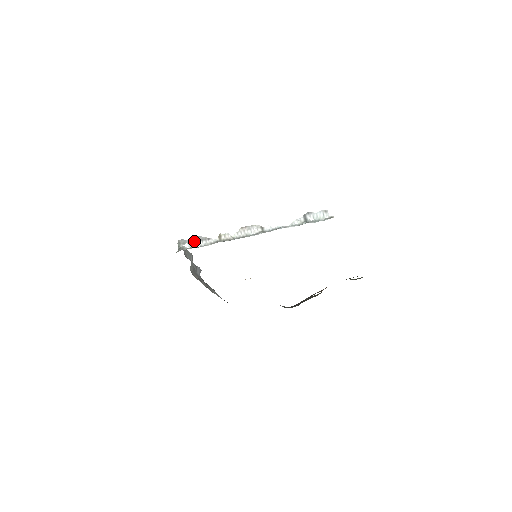
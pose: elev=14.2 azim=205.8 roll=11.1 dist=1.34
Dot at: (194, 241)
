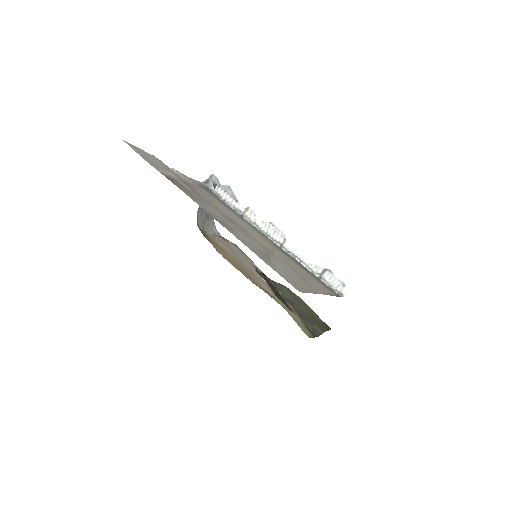
Dot at: (224, 189)
